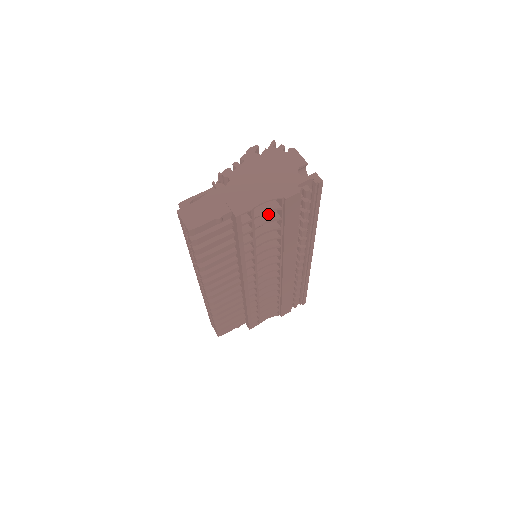
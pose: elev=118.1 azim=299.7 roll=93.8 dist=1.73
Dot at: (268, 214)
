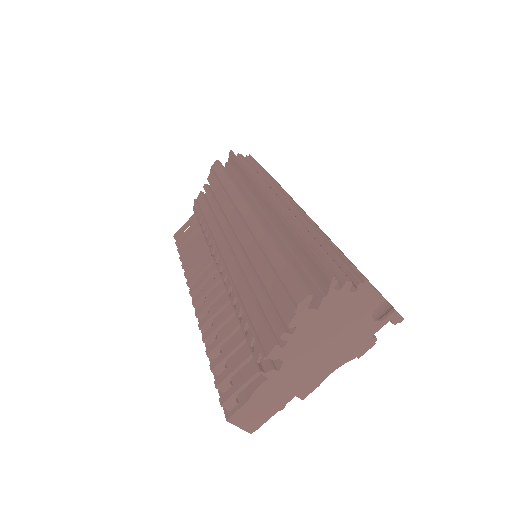
Dot at: occluded
